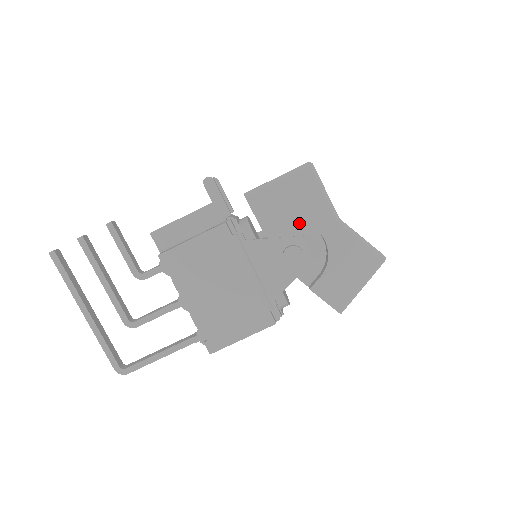
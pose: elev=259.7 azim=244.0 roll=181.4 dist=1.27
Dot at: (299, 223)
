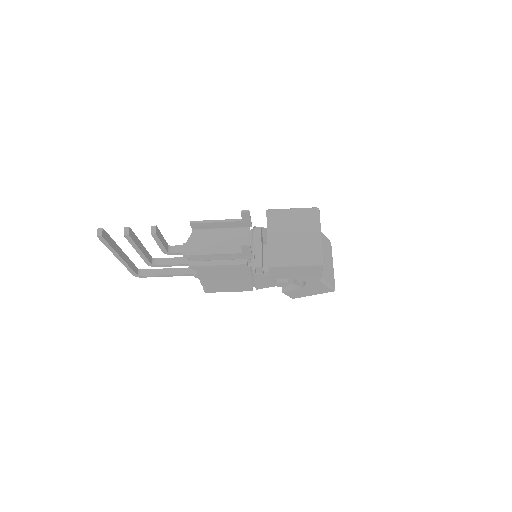
Dot at: occluded
